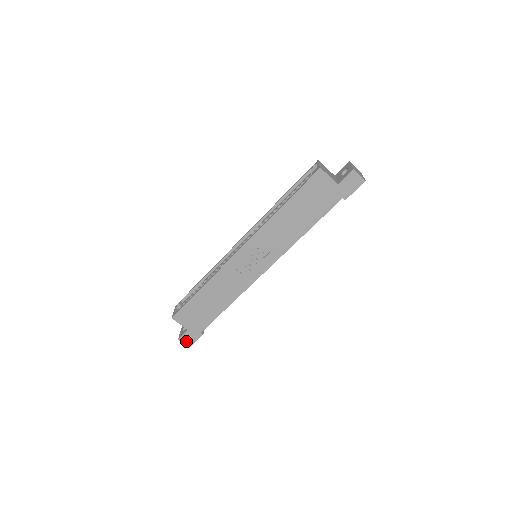
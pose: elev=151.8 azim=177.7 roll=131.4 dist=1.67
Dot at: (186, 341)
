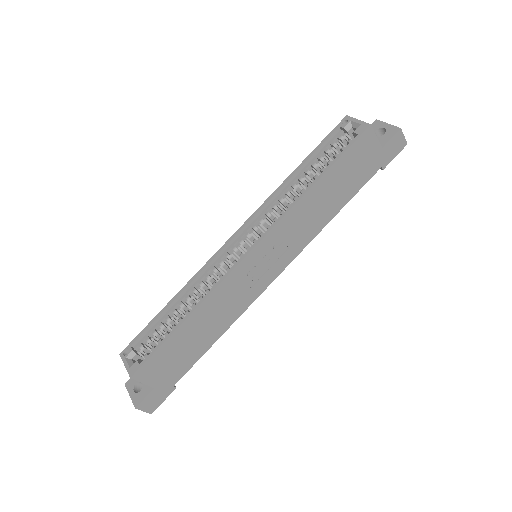
Dot at: (148, 406)
